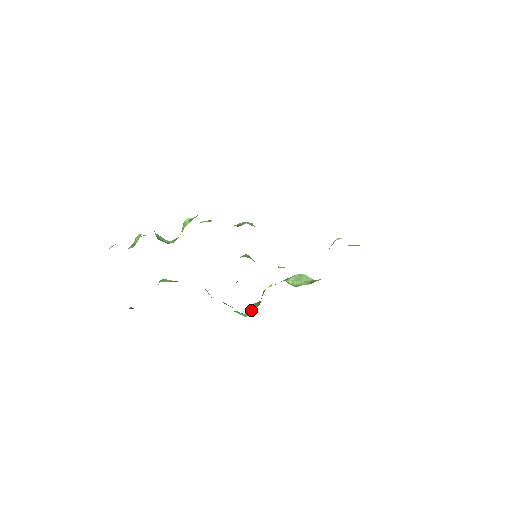
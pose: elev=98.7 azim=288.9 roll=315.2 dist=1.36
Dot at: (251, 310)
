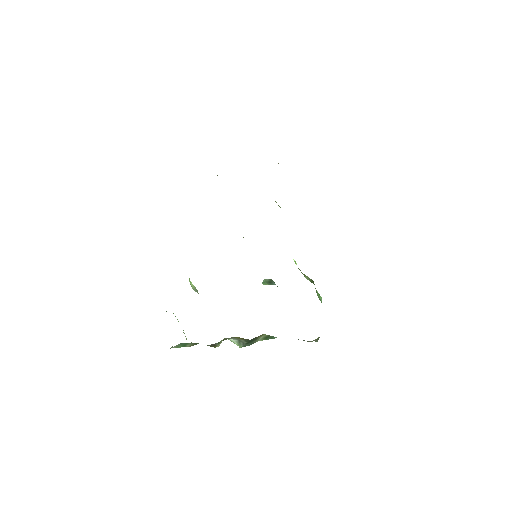
Dot at: (316, 291)
